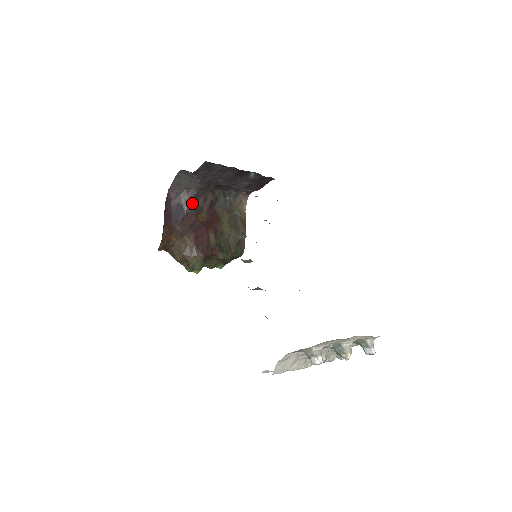
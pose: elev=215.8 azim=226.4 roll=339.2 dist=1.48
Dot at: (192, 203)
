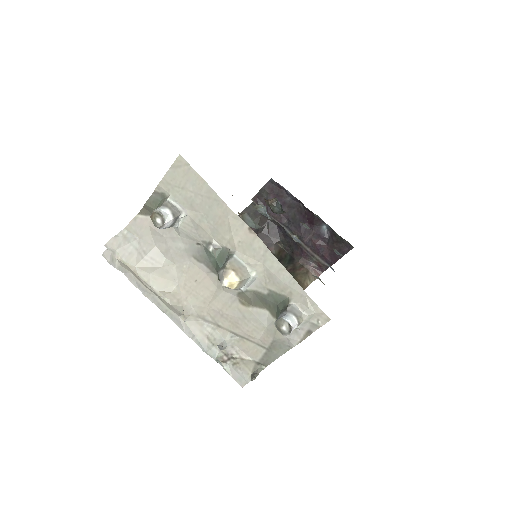
Dot at: occluded
